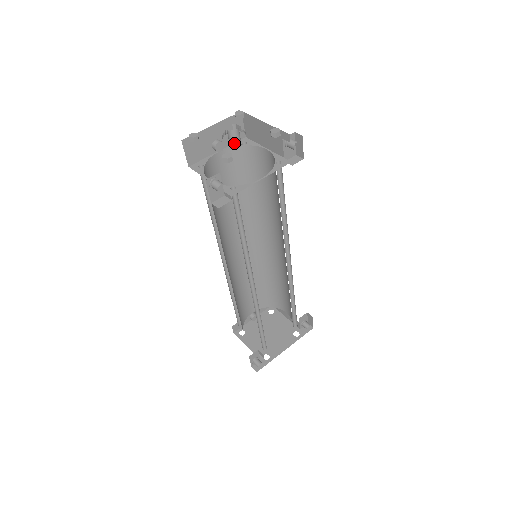
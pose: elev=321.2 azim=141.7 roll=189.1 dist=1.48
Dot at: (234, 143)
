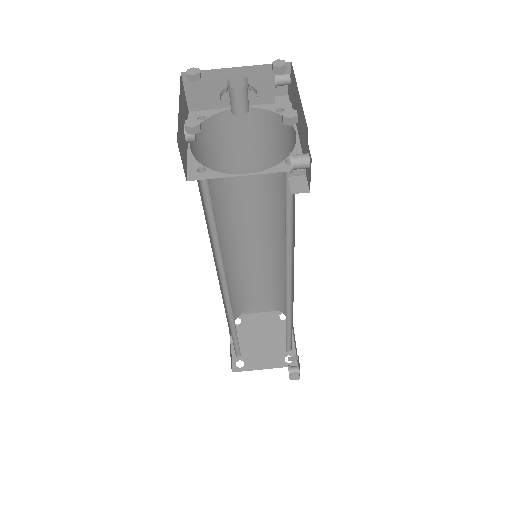
Dot at: (246, 105)
